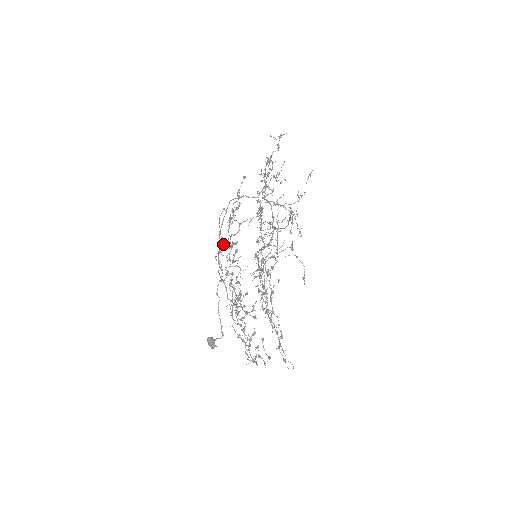
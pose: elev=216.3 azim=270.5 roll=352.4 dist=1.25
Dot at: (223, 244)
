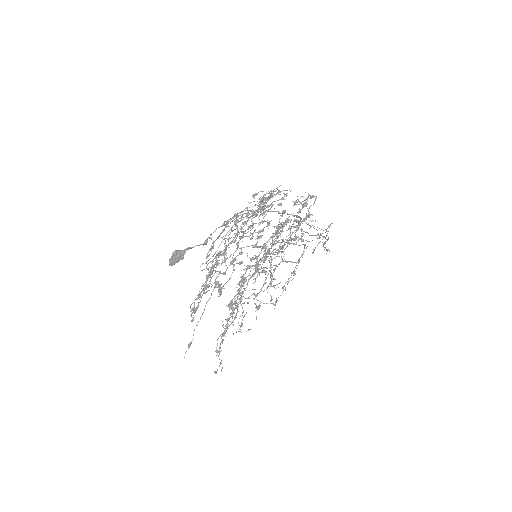
Dot at: (246, 207)
